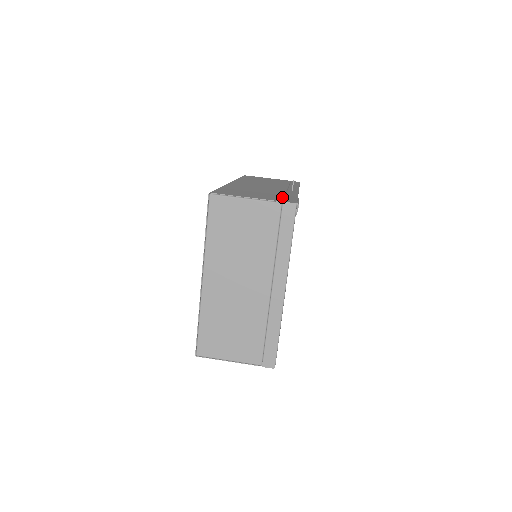
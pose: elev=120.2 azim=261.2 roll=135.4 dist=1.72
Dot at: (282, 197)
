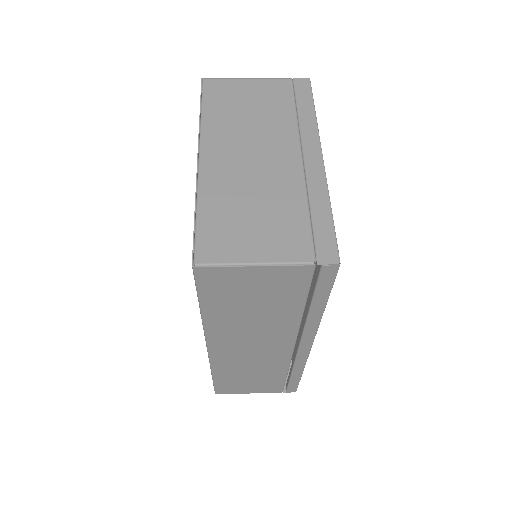
Dot at: occluded
